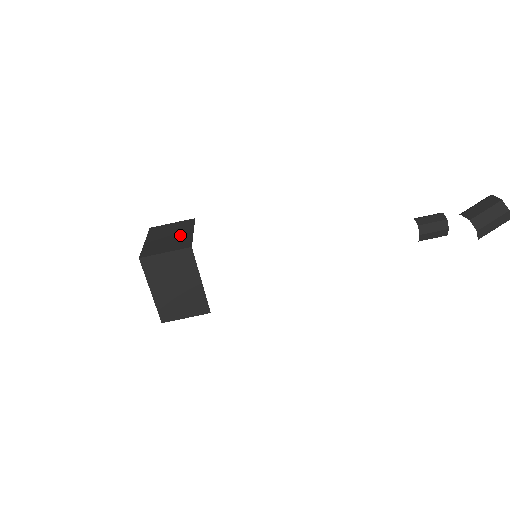
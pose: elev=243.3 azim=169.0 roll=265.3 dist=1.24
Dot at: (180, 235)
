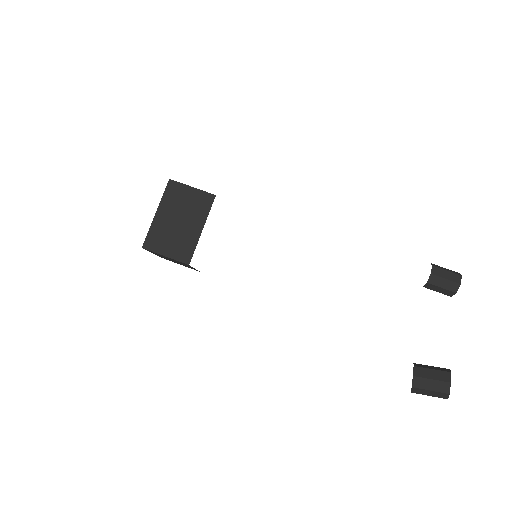
Dot at: (189, 228)
